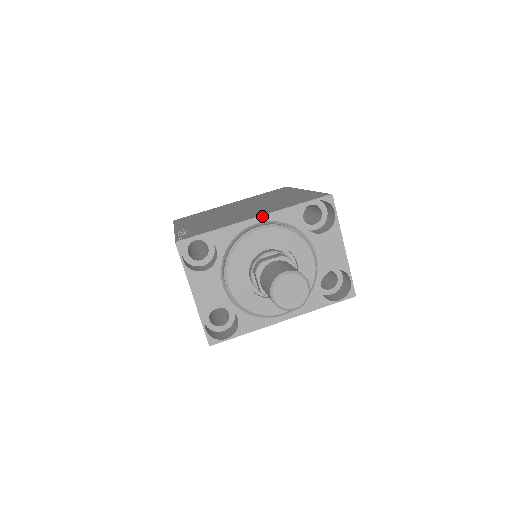
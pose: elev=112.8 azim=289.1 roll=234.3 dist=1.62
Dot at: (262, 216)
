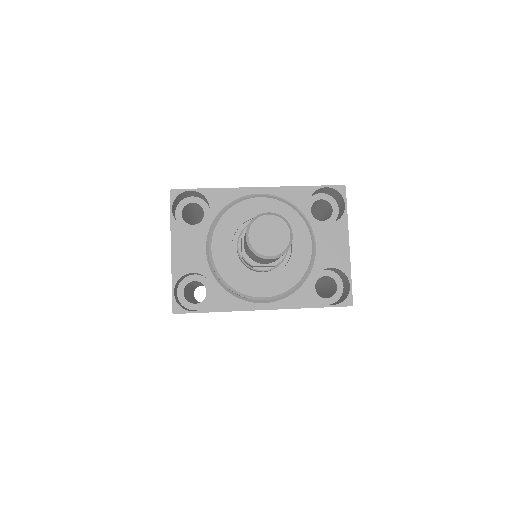
Dot at: (266, 188)
